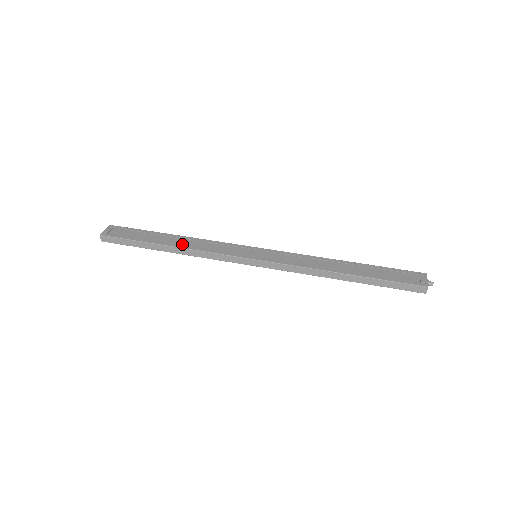
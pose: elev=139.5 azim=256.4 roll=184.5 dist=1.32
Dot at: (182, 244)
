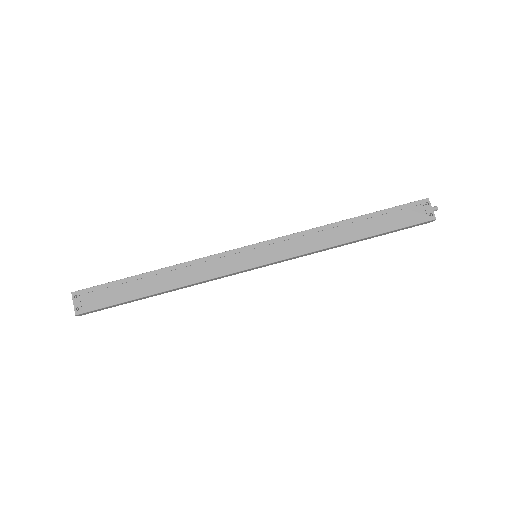
Dot at: (173, 282)
